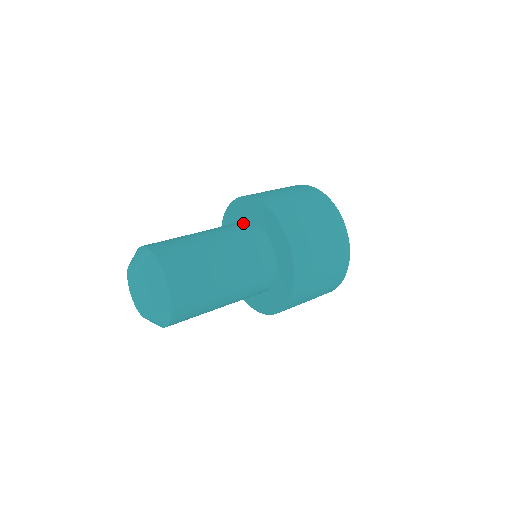
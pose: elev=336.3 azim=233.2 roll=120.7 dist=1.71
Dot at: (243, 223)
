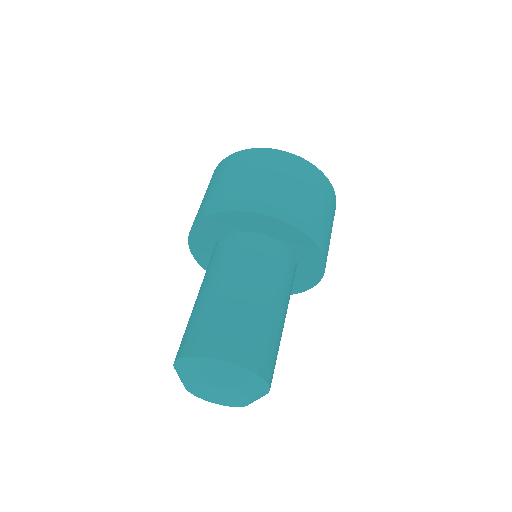
Dot at: (280, 253)
